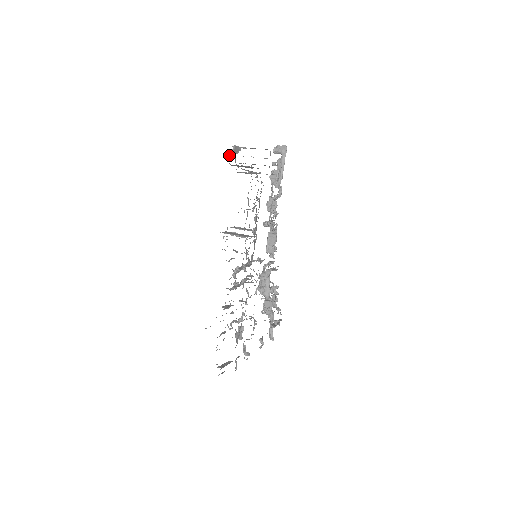
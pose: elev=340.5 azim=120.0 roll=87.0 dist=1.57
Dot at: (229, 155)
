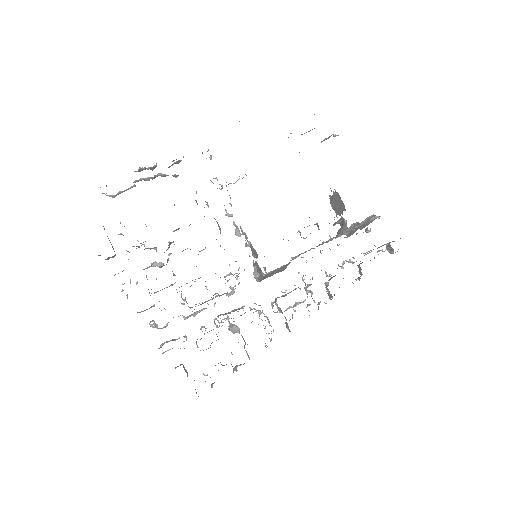
Dot at: occluded
